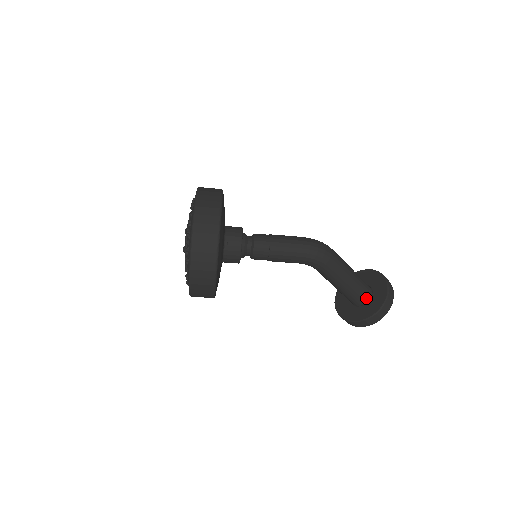
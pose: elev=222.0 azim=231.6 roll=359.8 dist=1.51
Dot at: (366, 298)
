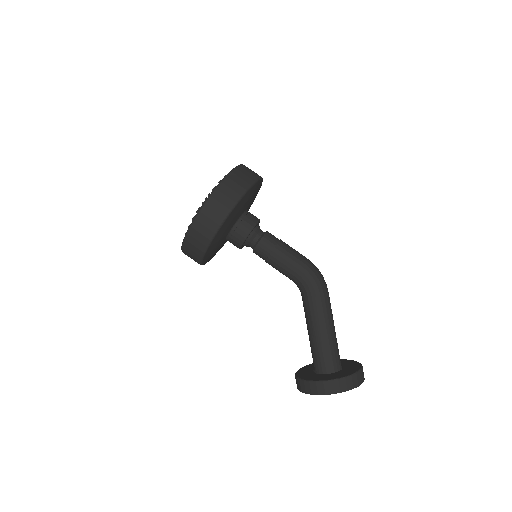
Dot at: (336, 367)
